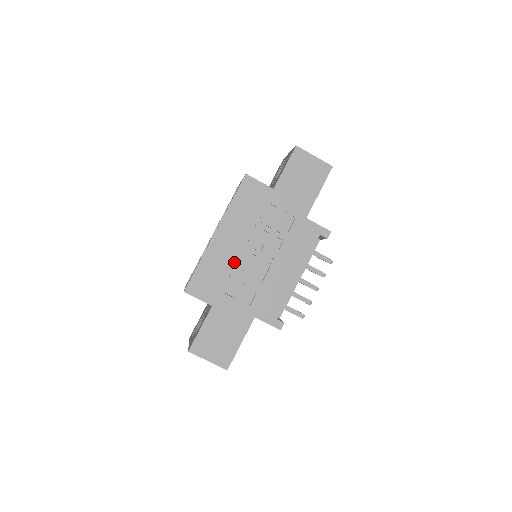
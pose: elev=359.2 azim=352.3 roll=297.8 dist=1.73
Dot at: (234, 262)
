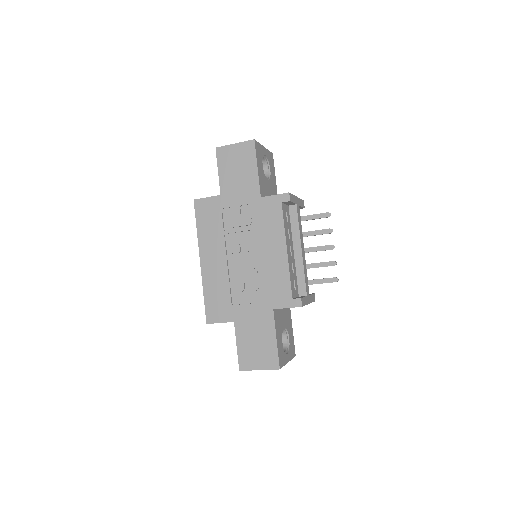
Dot at: (229, 275)
